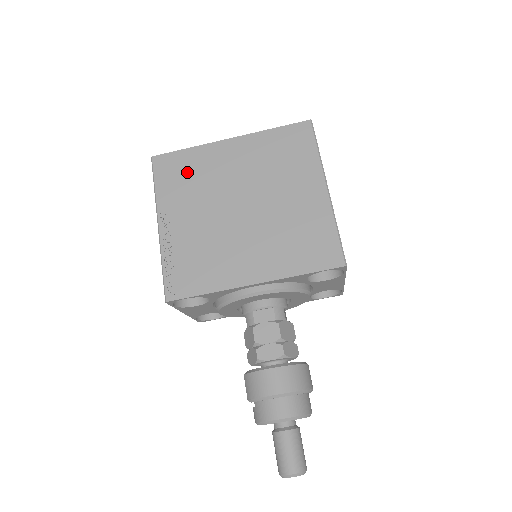
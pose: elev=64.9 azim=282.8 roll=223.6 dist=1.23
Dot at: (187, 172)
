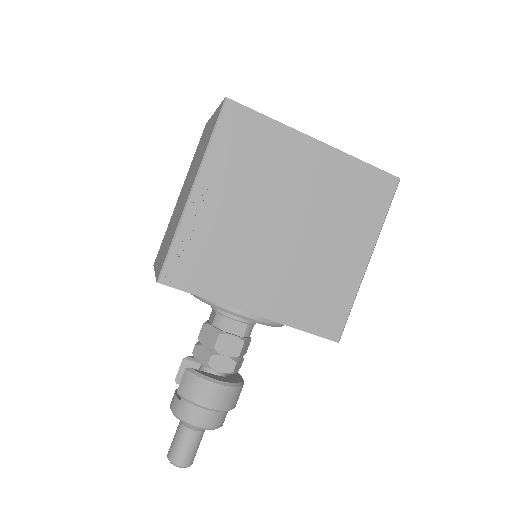
Dot at: (255, 148)
